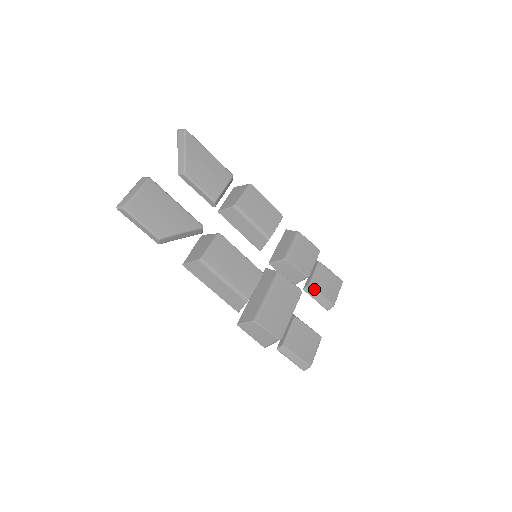
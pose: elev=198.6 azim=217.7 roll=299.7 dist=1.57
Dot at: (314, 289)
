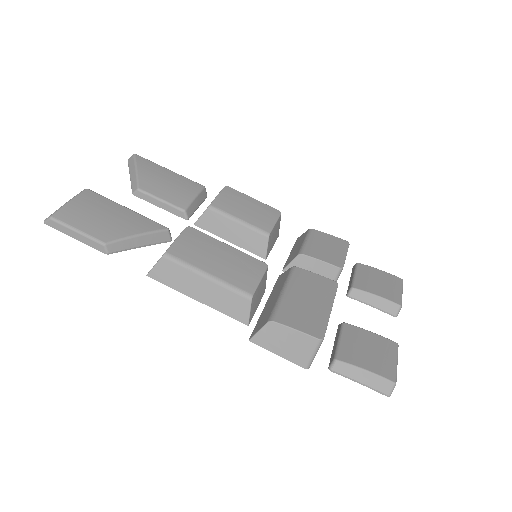
Dot at: (361, 290)
